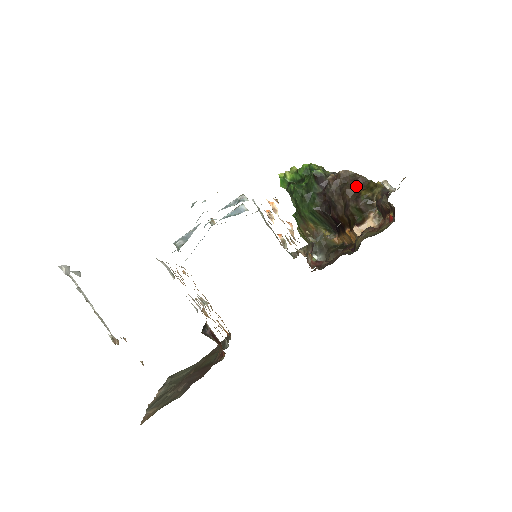
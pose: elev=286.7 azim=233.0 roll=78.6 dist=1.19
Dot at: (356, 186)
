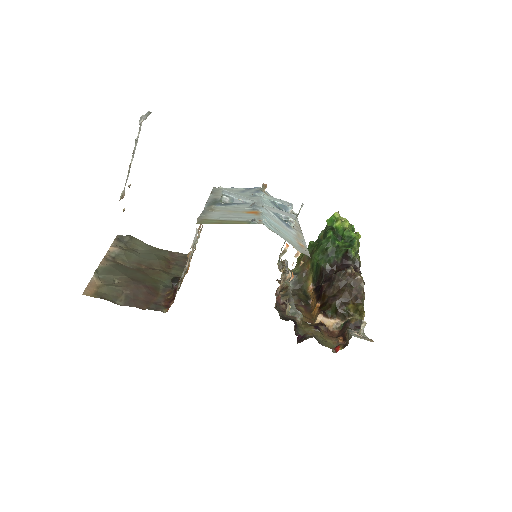
Dot at: (353, 296)
